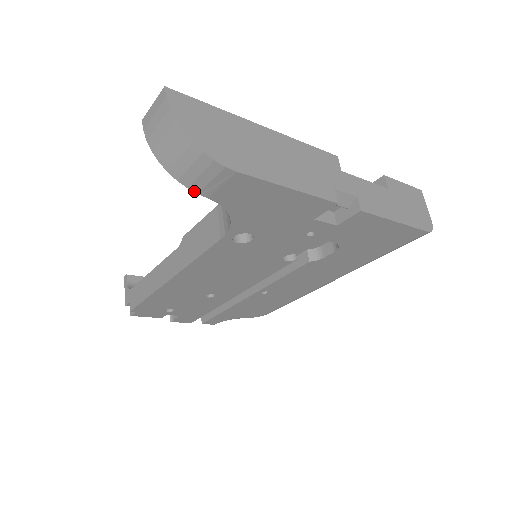
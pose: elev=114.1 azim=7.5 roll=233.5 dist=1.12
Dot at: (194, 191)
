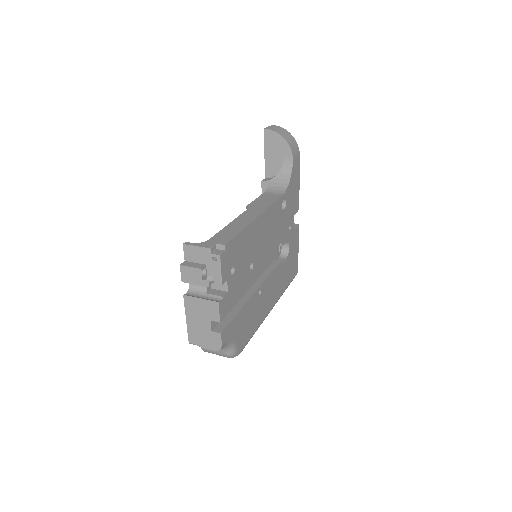
Dot at: (292, 153)
